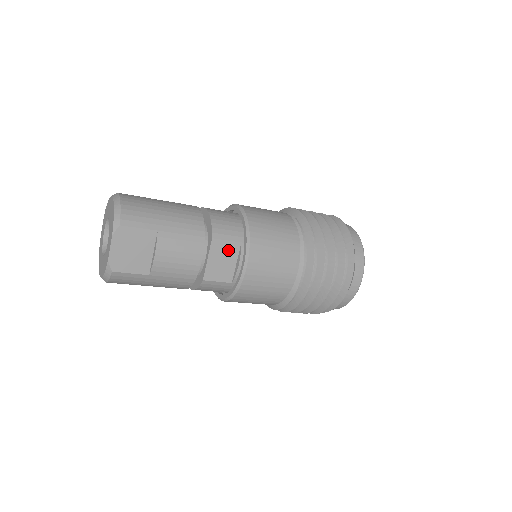
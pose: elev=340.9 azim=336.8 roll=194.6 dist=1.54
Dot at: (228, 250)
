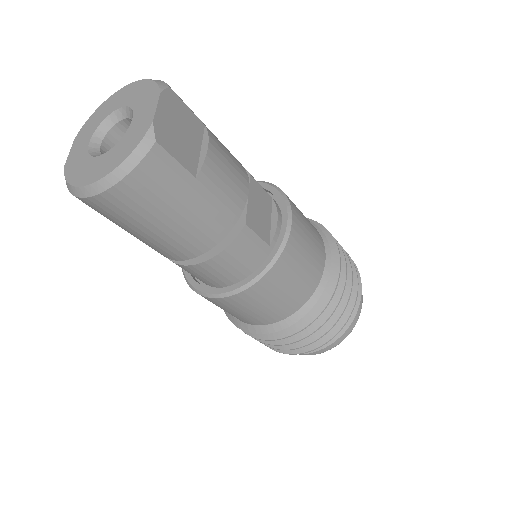
Dot at: (263, 200)
